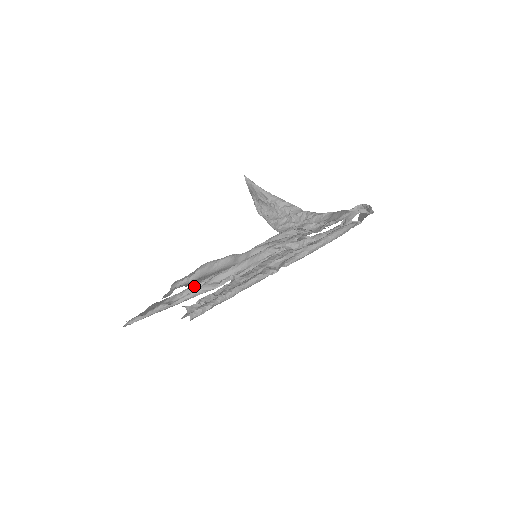
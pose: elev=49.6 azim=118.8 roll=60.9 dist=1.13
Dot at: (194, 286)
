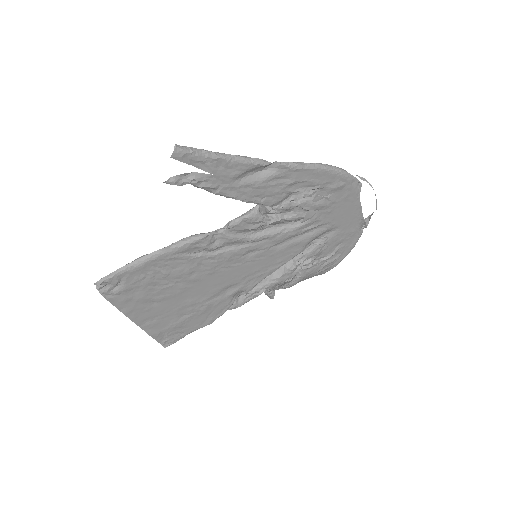
Dot at: occluded
